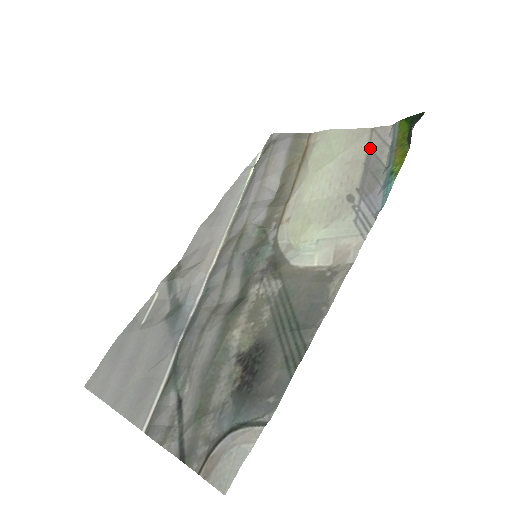
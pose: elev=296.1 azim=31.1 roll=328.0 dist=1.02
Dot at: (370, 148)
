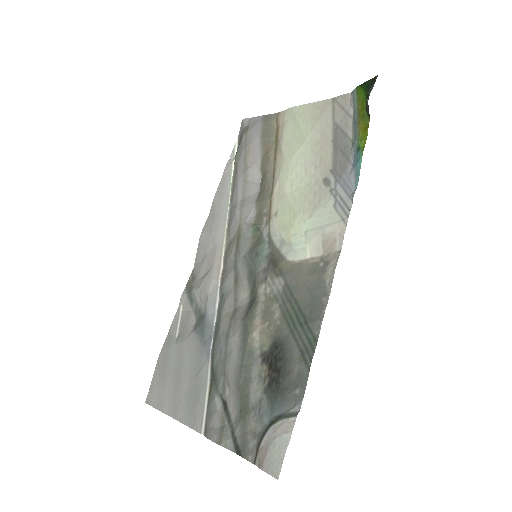
Dot at: (335, 122)
